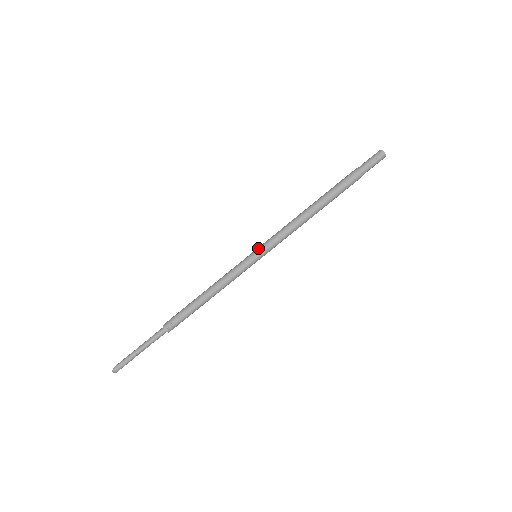
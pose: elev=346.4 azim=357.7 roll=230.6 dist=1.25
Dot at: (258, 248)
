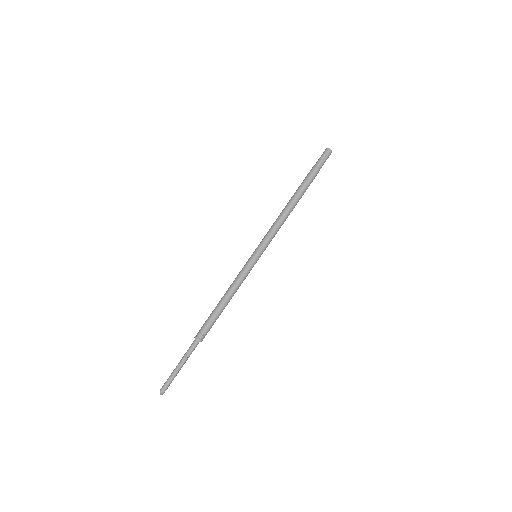
Dot at: (256, 249)
